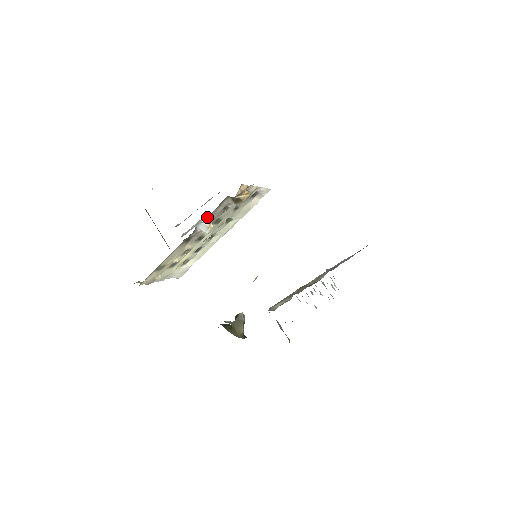
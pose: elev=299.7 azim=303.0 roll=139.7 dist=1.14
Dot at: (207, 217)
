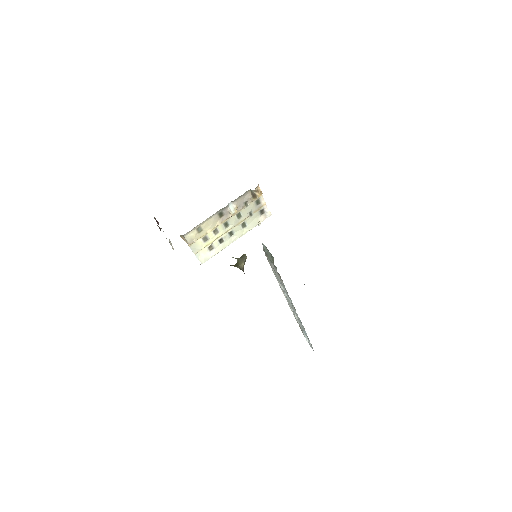
Dot at: (236, 199)
